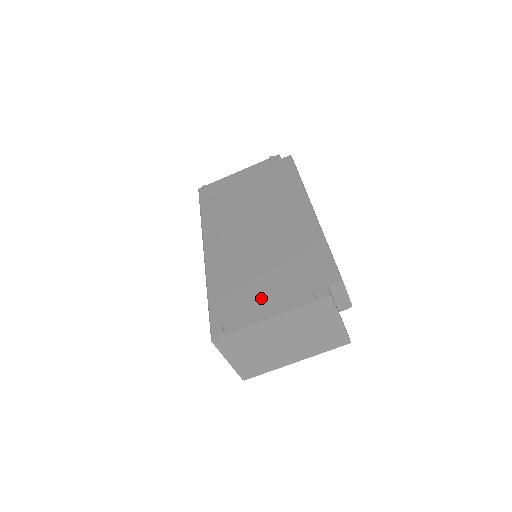
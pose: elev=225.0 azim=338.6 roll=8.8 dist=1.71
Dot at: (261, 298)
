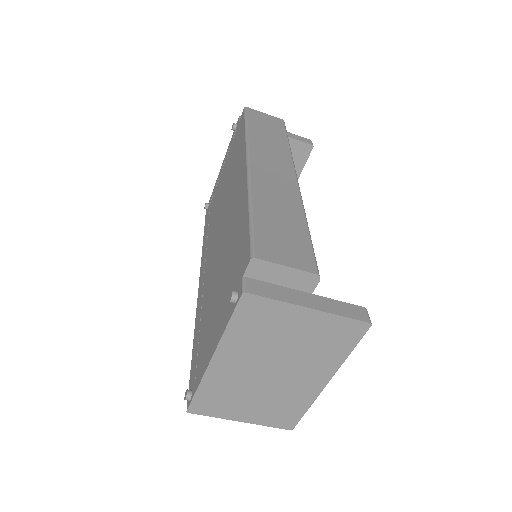
Dot at: (210, 331)
